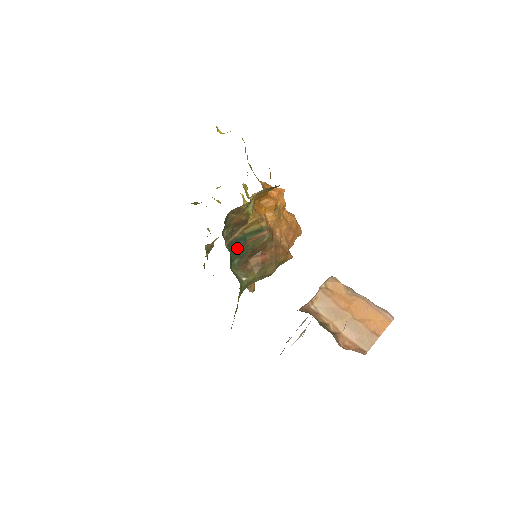
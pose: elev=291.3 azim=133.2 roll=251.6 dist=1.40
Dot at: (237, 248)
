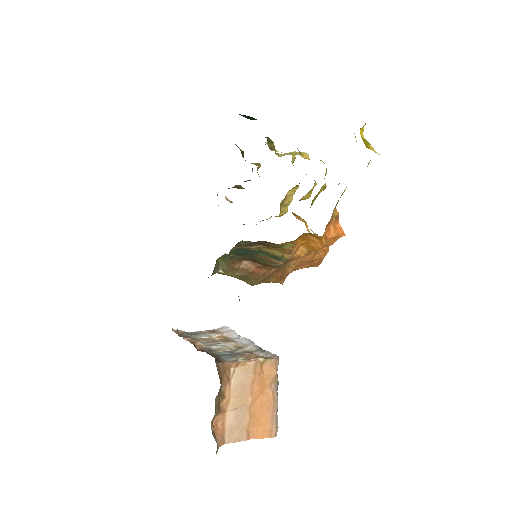
Dot at: (241, 253)
